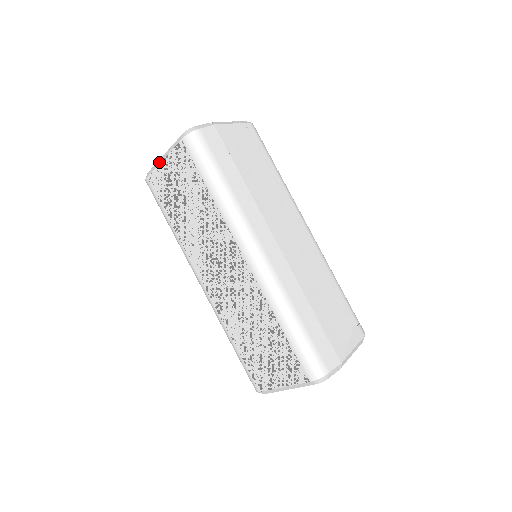
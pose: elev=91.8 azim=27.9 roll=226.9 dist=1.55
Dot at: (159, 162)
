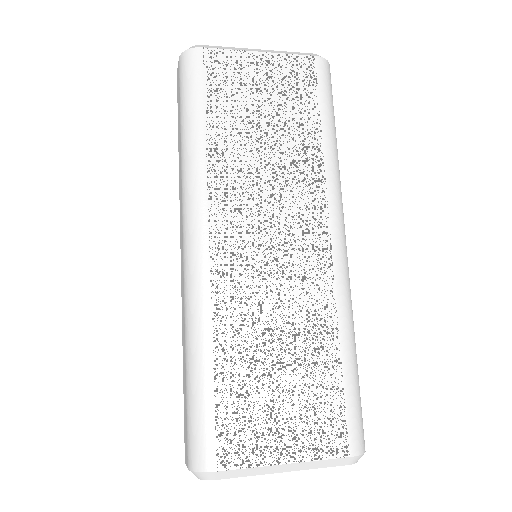
Dot at: (247, 49)
